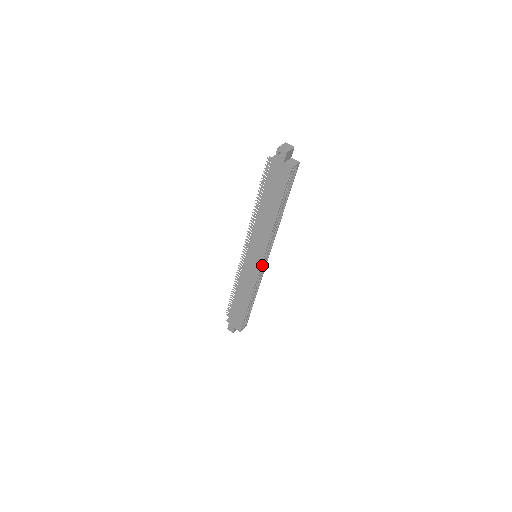
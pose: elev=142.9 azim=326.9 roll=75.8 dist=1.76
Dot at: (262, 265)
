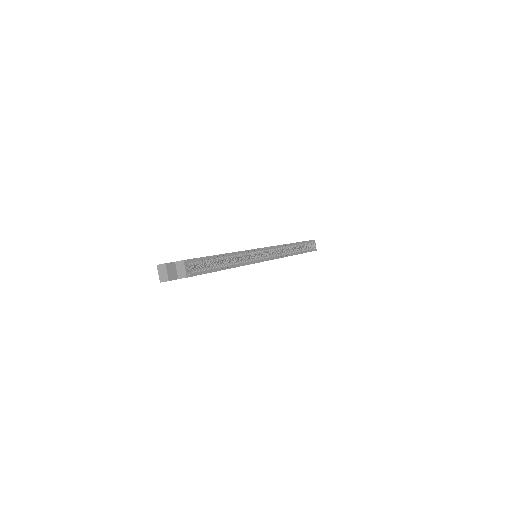
Dot at: (267, 252)
